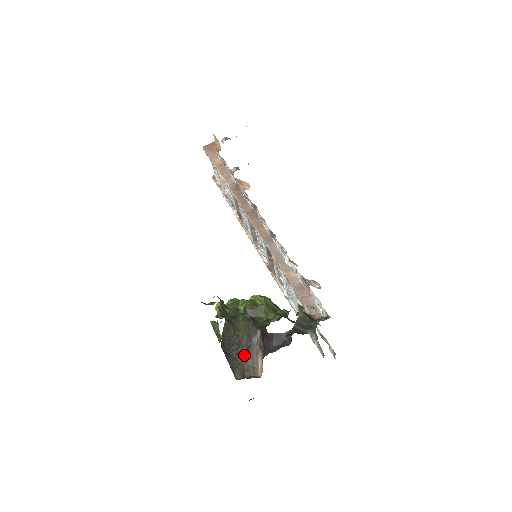
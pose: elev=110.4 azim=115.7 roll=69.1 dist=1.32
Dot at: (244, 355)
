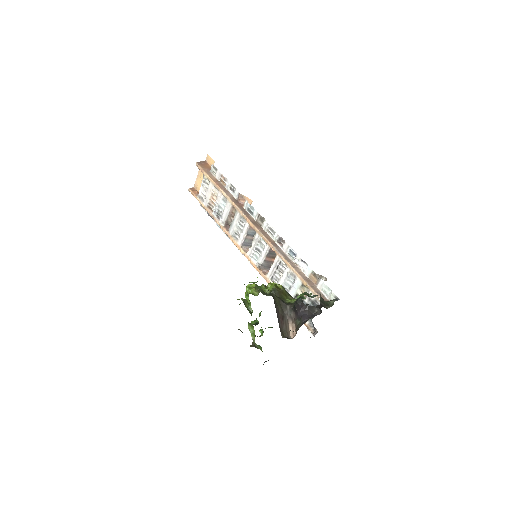
Dot at: (281, 322)
